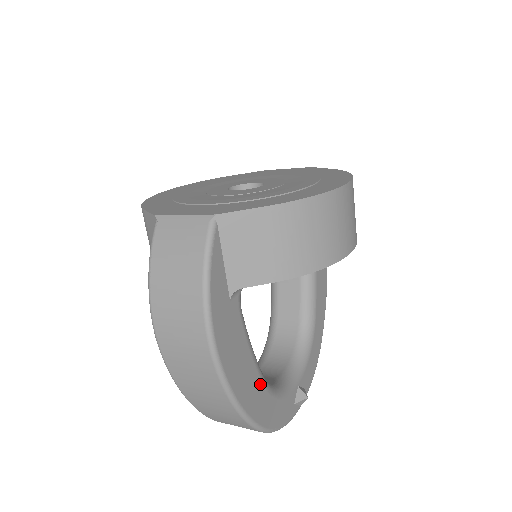
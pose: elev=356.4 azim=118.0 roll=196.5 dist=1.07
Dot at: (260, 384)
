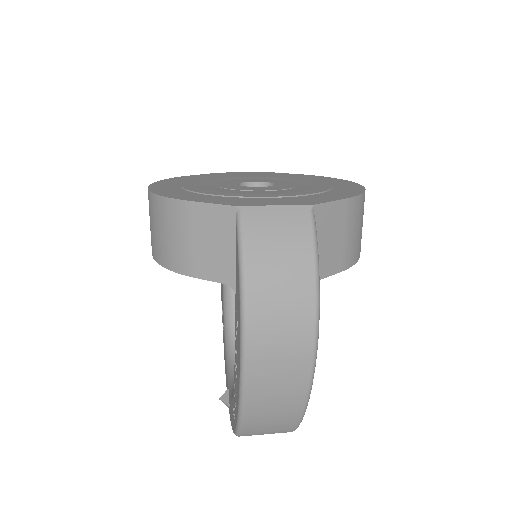
Dot at: occluded
